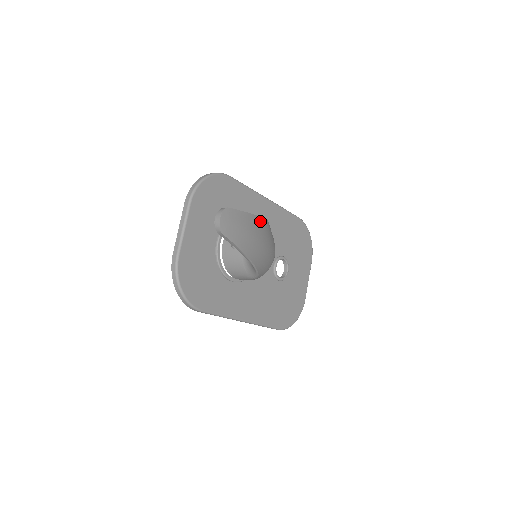
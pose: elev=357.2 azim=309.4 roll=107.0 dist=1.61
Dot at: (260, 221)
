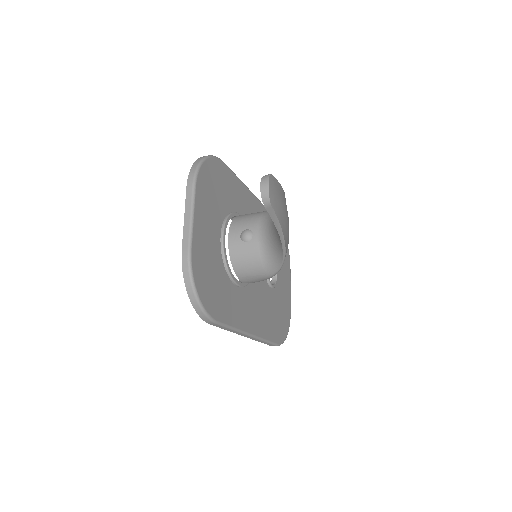
Dot at: occluded
